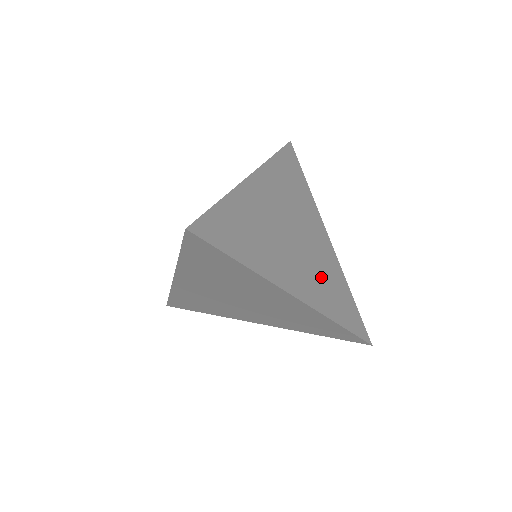
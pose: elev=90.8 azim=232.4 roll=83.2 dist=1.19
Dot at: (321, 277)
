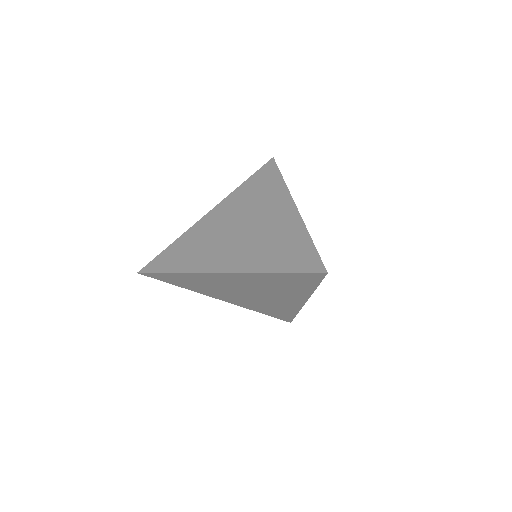
Dot at: occluded
